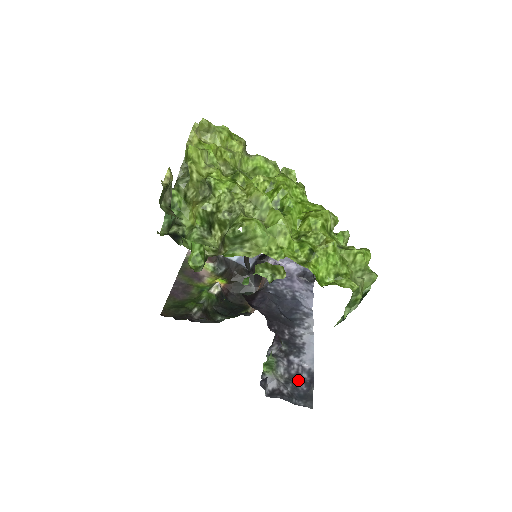
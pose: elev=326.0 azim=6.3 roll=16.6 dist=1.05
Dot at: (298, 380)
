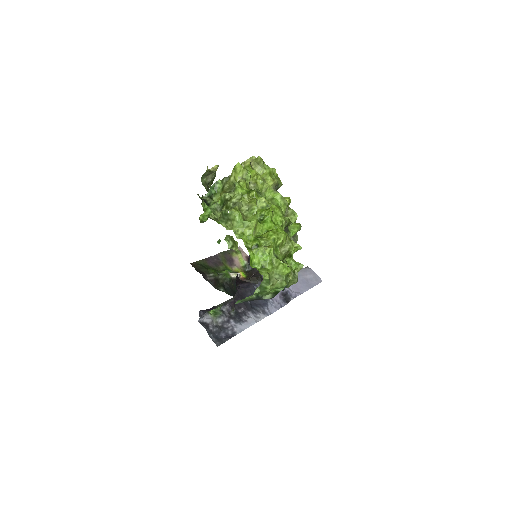
Dot at: (224, 331)
